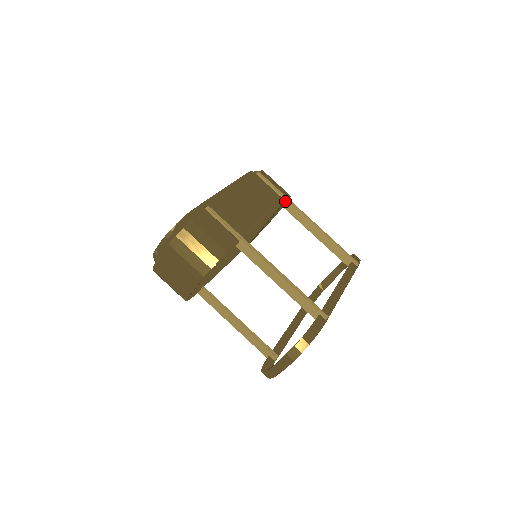
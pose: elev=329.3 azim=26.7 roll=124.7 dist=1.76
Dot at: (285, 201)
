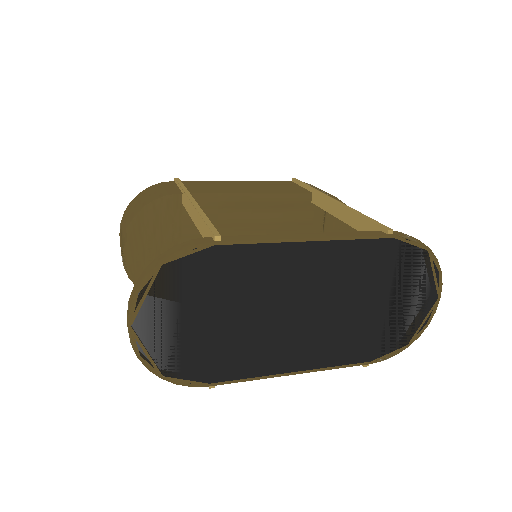
Dot at: (313, 193)
